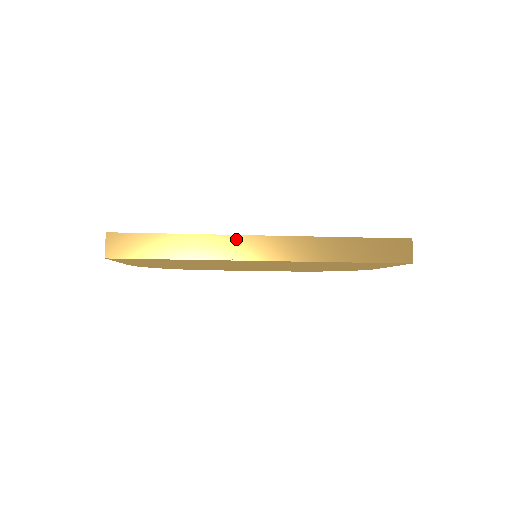
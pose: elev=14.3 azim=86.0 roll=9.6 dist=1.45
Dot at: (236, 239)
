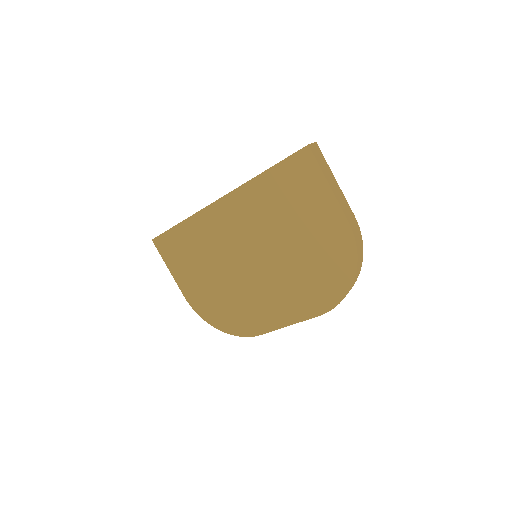
Dot at: occluded
